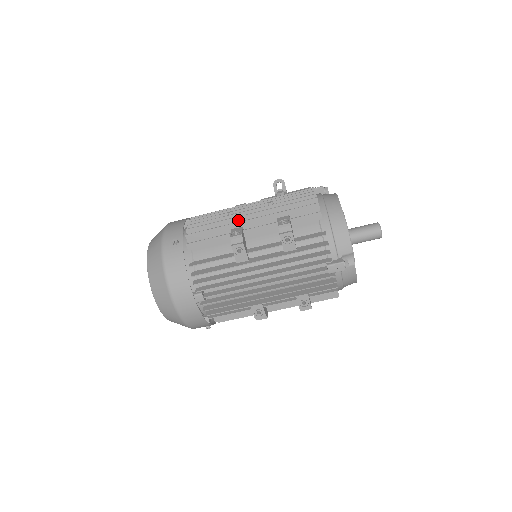
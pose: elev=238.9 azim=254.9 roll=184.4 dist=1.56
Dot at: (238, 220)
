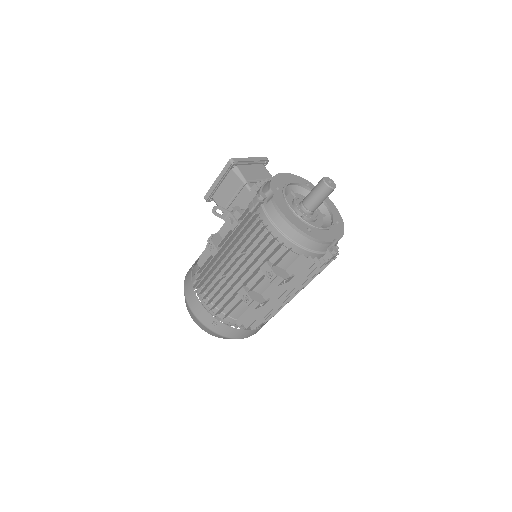
Dot at: (234, 284)
